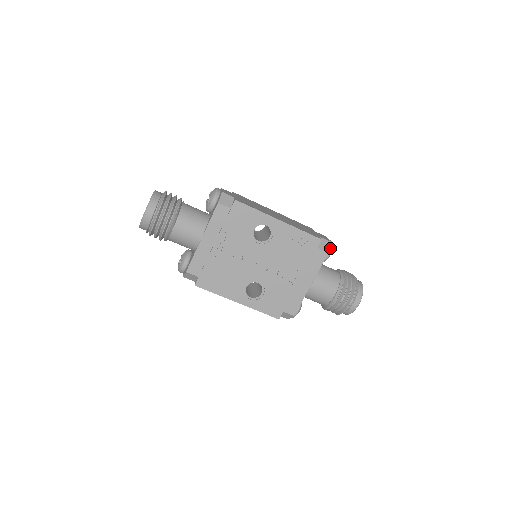
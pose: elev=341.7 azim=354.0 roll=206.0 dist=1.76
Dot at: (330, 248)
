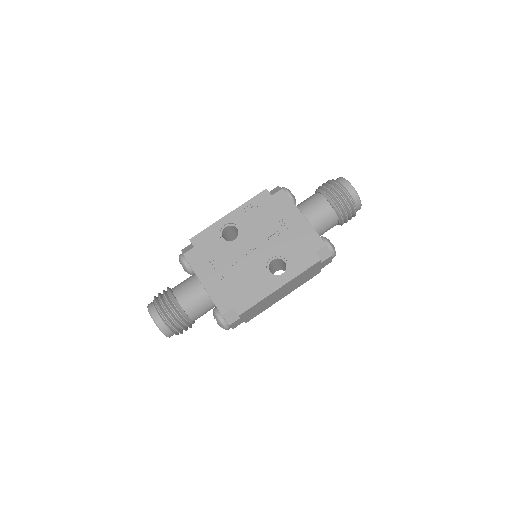
Dot at: (283, 189)
